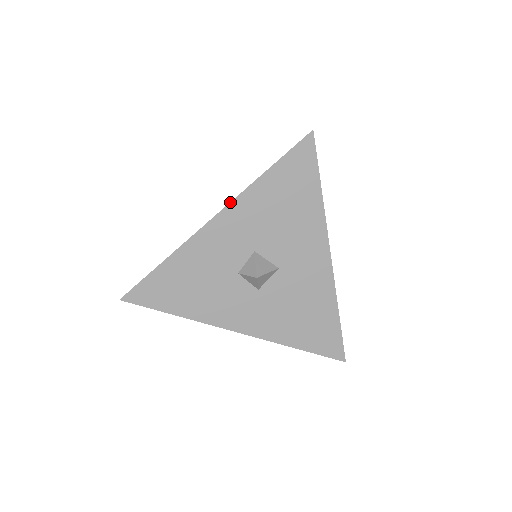
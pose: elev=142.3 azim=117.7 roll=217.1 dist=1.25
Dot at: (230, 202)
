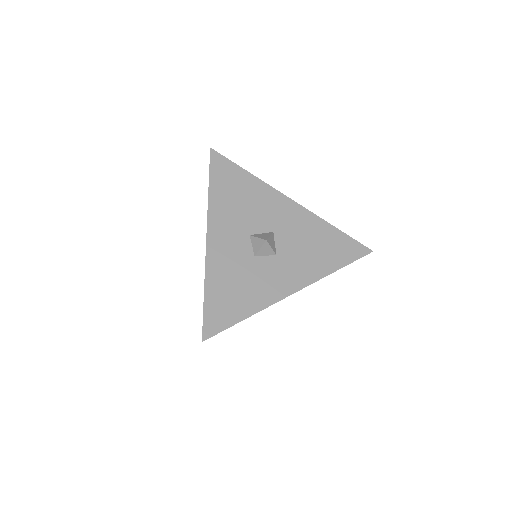
Dot at: (207, 220)
